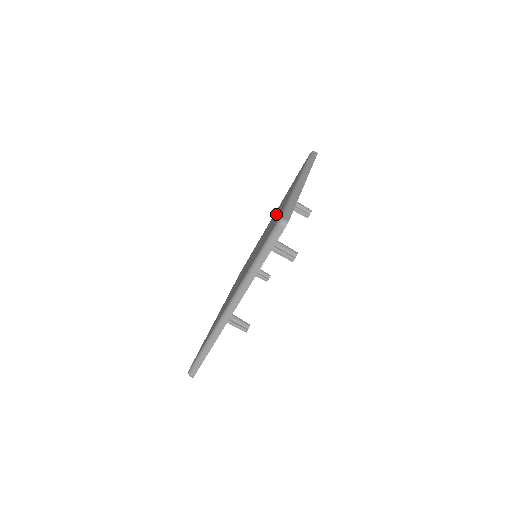
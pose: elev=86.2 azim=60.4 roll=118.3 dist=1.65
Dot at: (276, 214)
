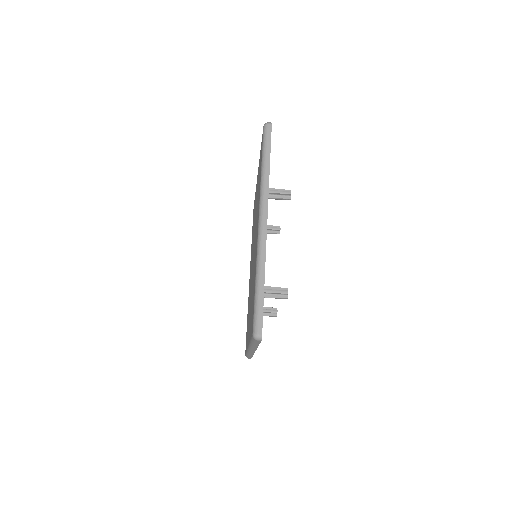
Dot at: occluded
